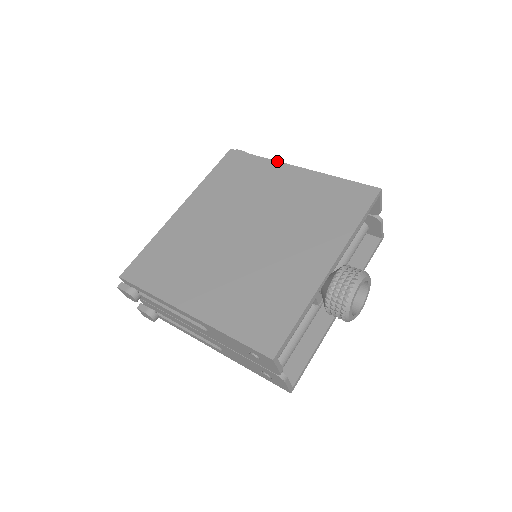
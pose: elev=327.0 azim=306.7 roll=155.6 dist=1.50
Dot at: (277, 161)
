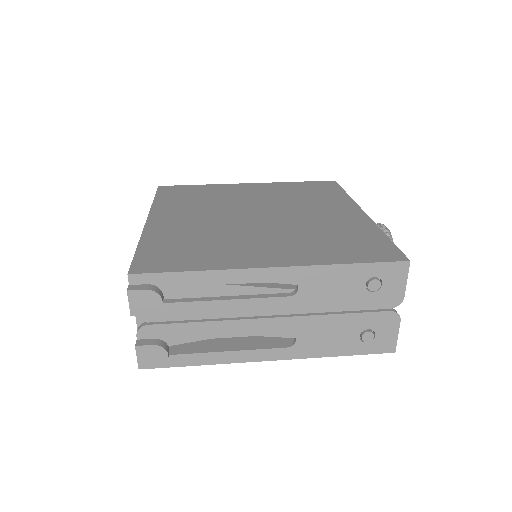
Dot at: (222, 184)
